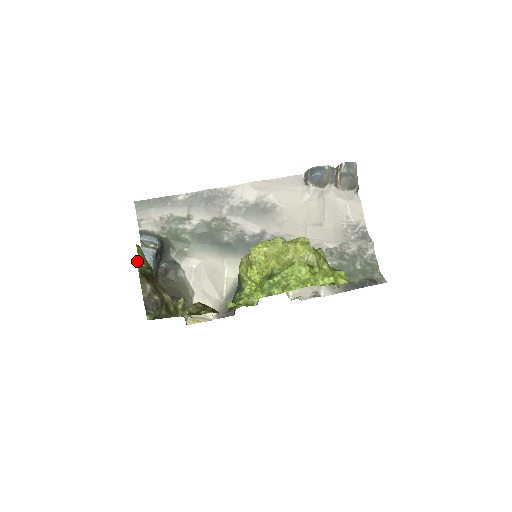
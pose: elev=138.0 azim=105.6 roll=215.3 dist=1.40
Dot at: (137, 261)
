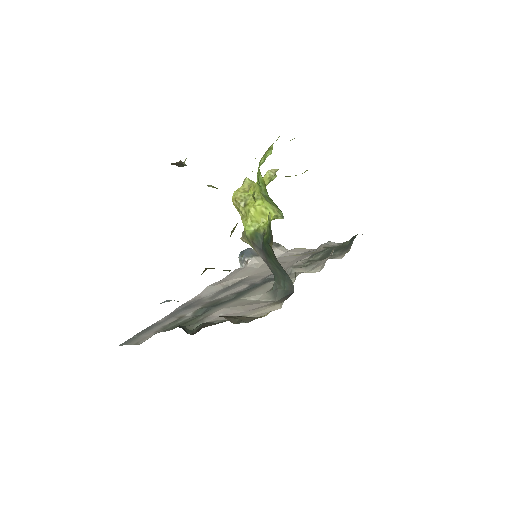
Dot at: occluded
